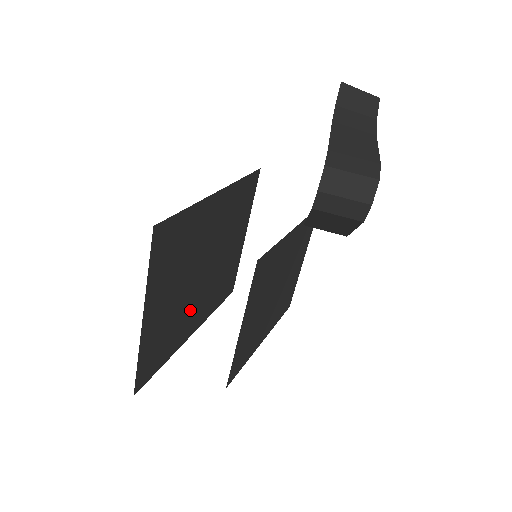
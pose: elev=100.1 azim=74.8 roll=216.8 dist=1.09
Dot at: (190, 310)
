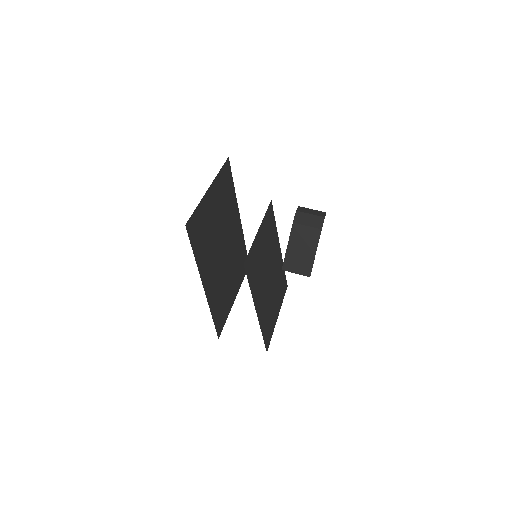
Dot at: (211, 259)
